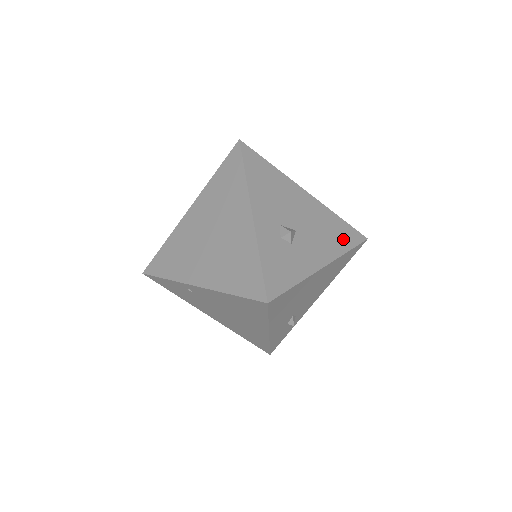
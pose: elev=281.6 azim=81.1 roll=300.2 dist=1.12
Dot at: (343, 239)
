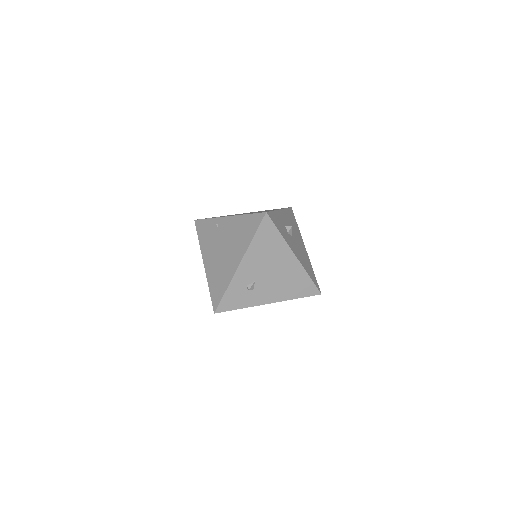
Dot at: (310, 273)
